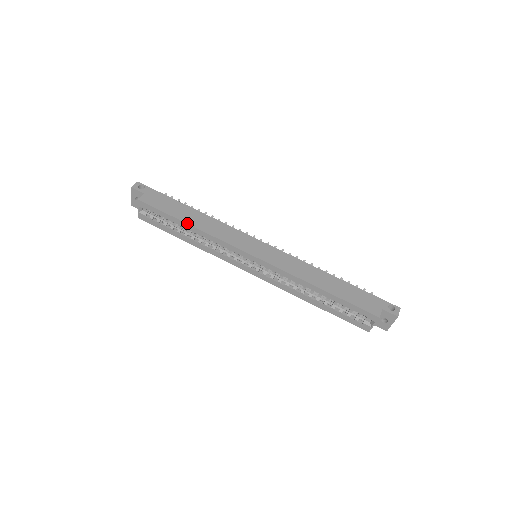
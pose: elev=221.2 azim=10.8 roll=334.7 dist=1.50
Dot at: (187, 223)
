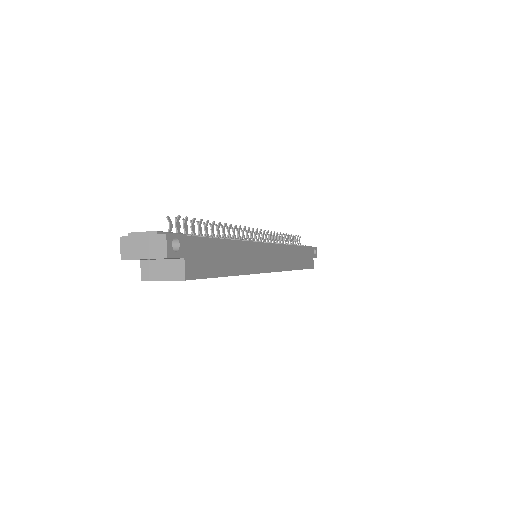
Dot at: (233, 275)
